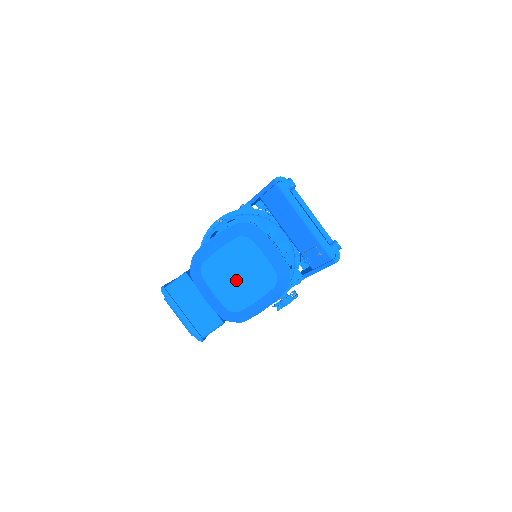
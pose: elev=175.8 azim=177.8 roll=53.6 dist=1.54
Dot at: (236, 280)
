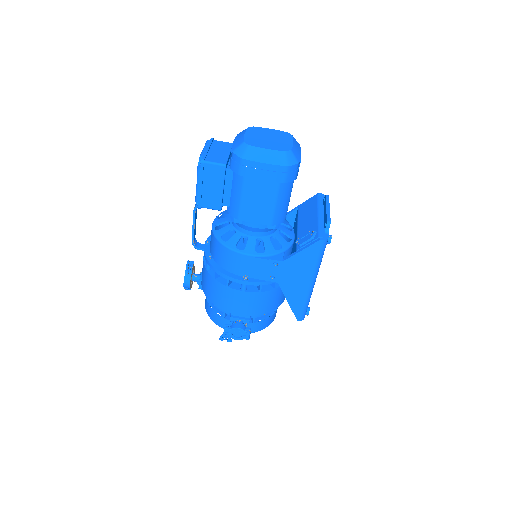
Dot at: (265, 138)
